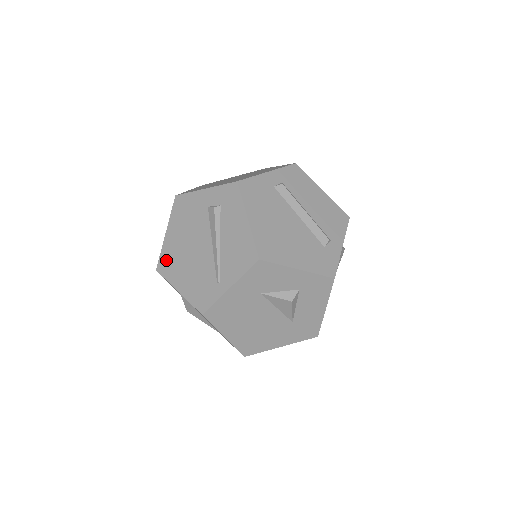
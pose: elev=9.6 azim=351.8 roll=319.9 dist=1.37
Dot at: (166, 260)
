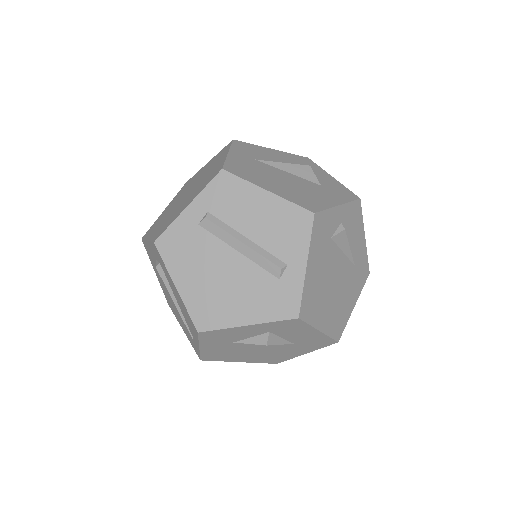
Dot at: (167, 299)
